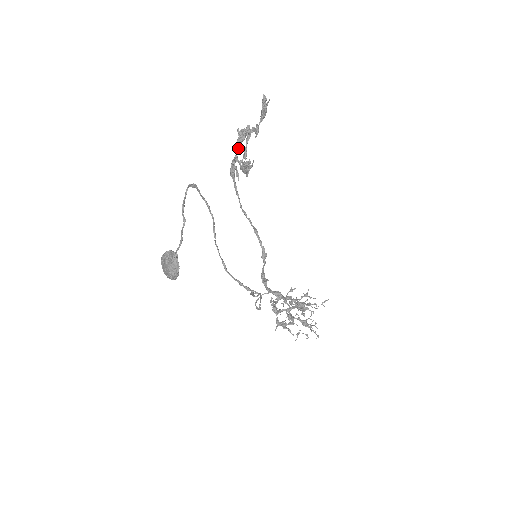
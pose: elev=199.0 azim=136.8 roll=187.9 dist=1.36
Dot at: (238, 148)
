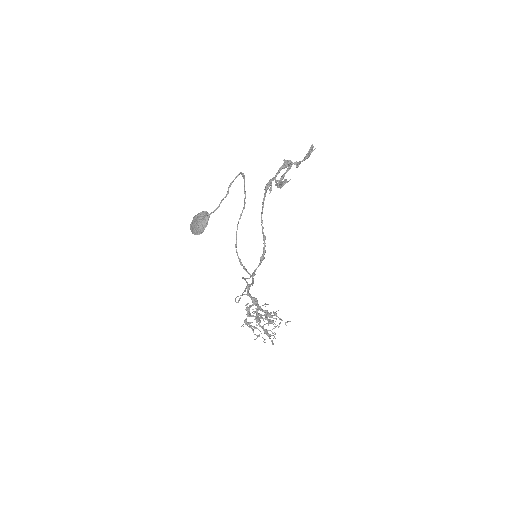
Dot at: occluded
